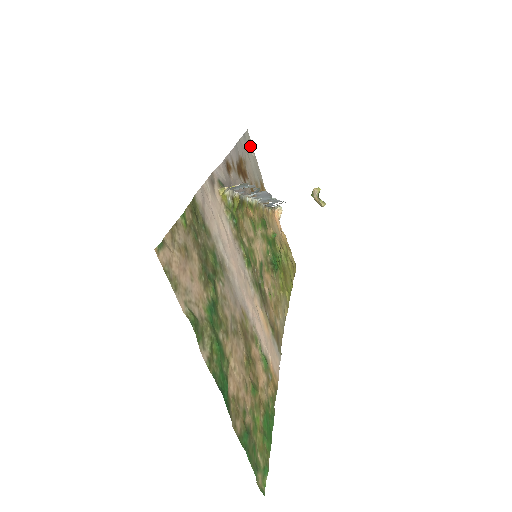
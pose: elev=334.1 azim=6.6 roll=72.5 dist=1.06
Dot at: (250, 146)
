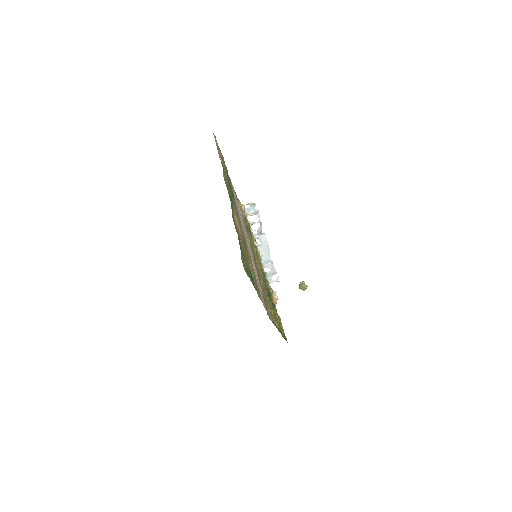
Dot at: occluded
